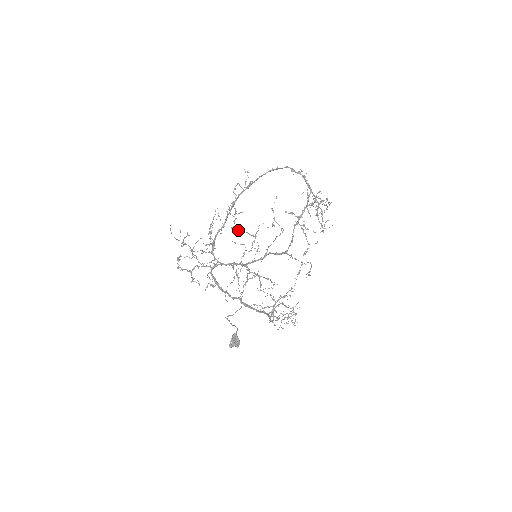
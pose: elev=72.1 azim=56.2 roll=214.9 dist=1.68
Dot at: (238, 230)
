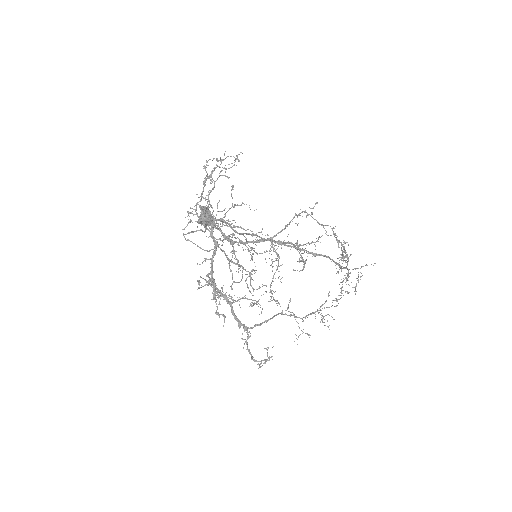
Dot at: (229, 262)
